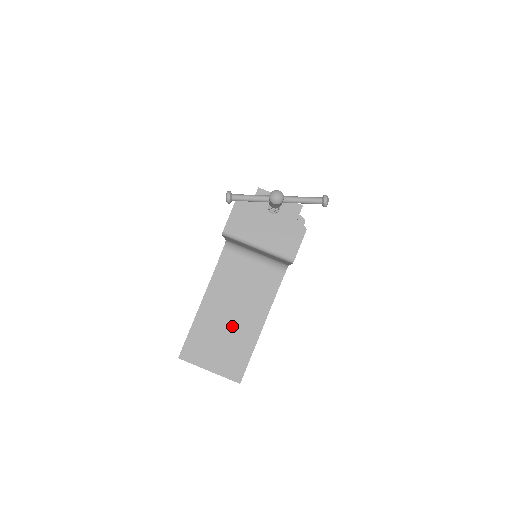
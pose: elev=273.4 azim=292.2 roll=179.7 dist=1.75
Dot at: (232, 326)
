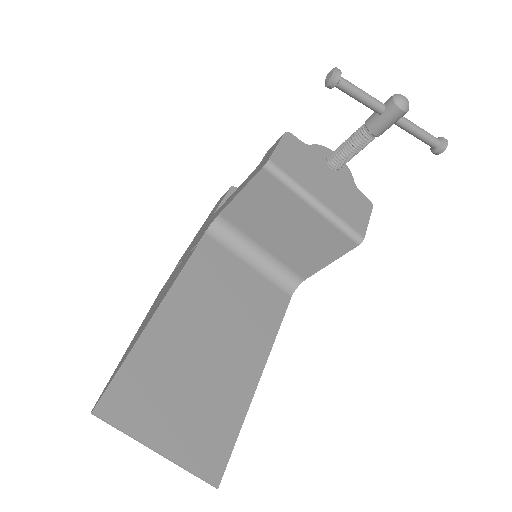
Dot at: (211, 362)
